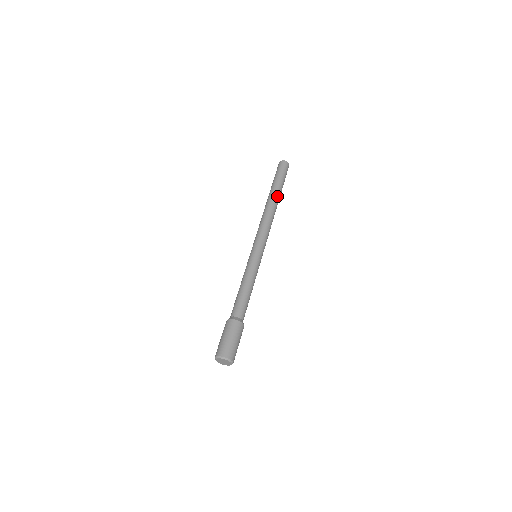
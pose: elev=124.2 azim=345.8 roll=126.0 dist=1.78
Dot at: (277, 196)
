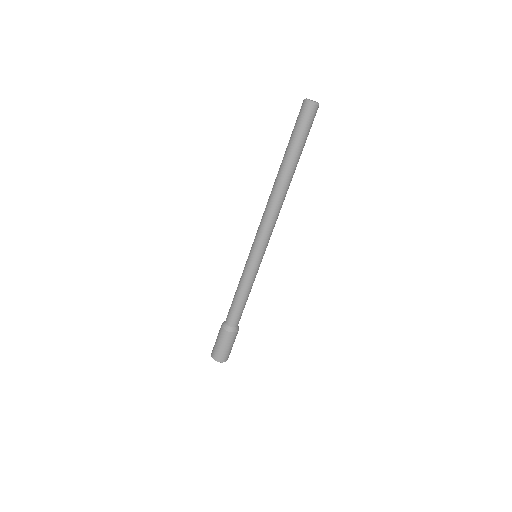
Dot at: (292, 173)
